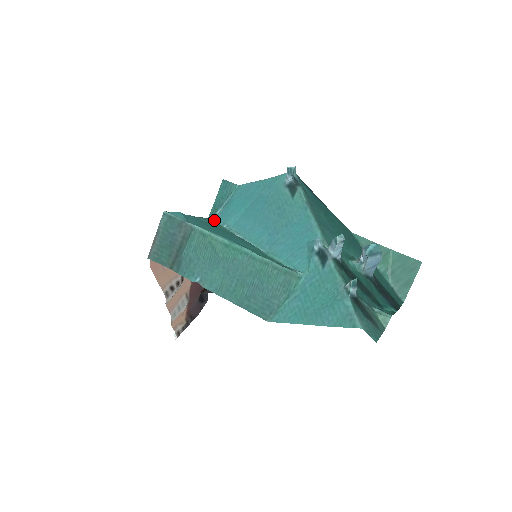
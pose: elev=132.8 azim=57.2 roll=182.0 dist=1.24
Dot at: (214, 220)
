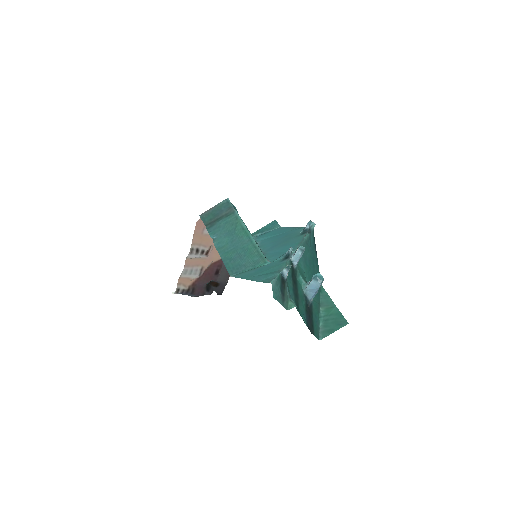
Dot at: occluded
